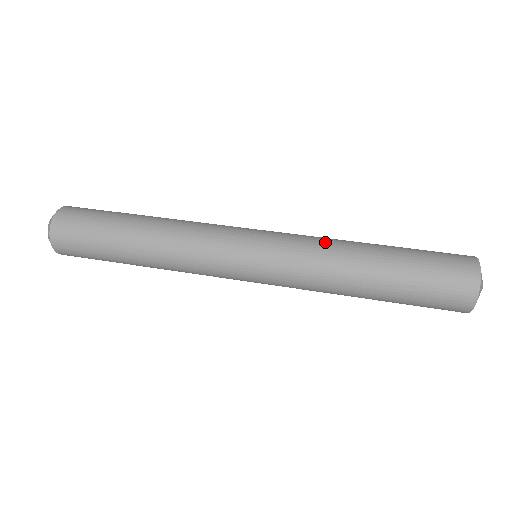
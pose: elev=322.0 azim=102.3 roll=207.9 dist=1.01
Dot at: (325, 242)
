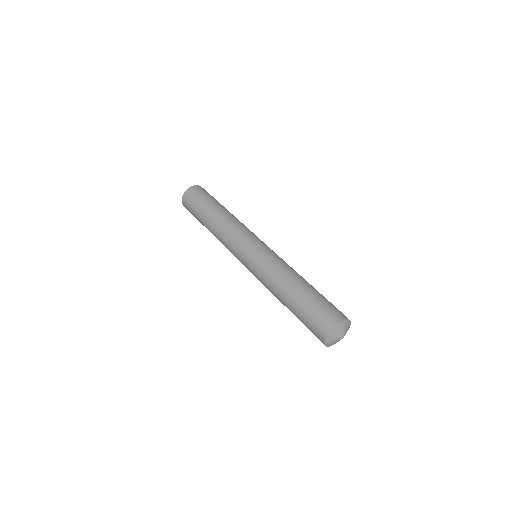
Dot at: (276, 271)
